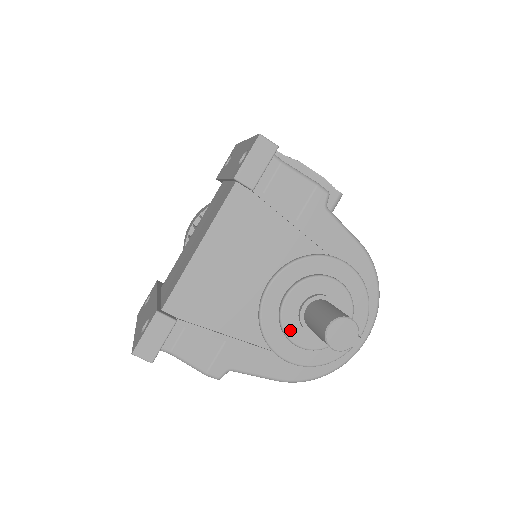
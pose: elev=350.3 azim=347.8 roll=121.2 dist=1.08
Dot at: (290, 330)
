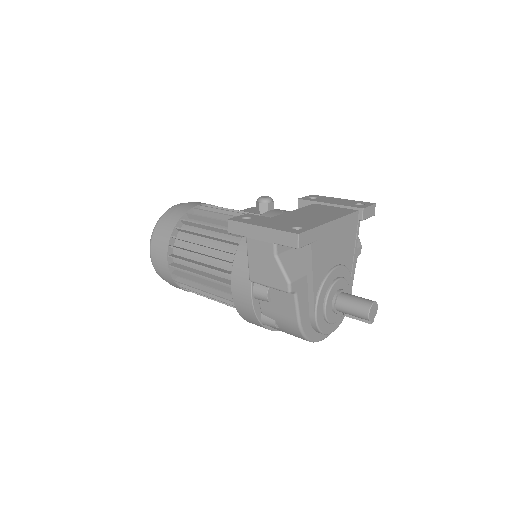
Dot at: (330, 297)
